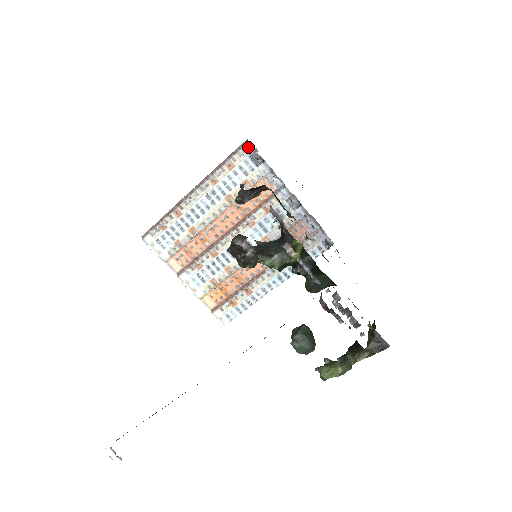
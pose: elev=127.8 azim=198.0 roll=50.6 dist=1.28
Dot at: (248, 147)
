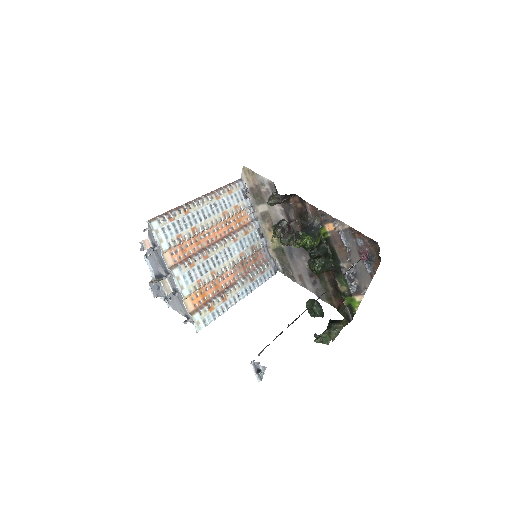
Dot at: (242, 183)
